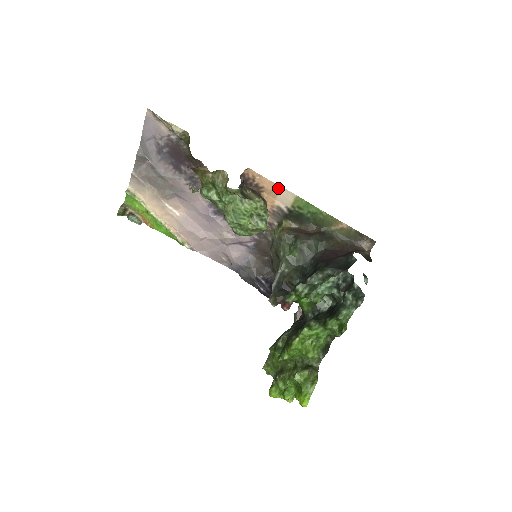
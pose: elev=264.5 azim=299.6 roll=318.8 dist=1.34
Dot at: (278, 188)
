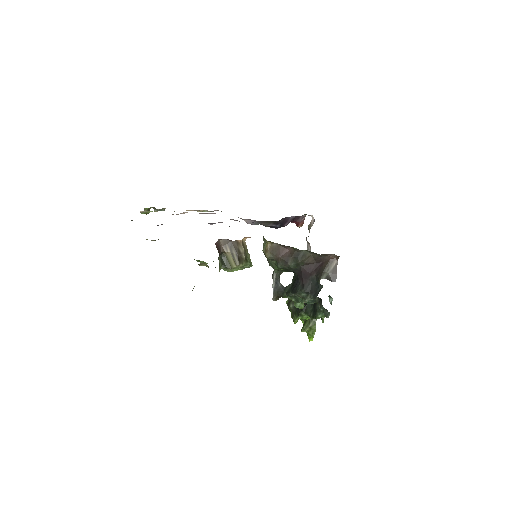
Dot at: occluded
